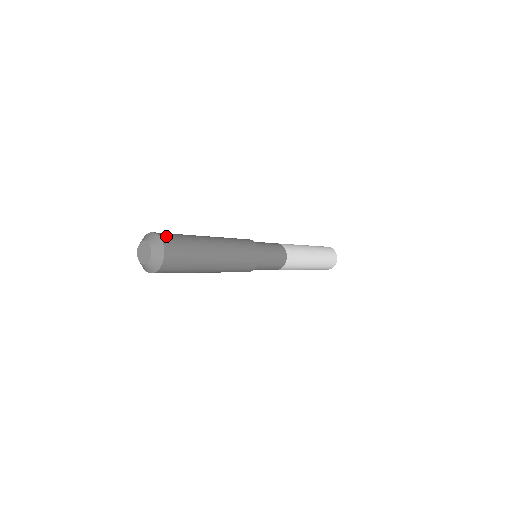
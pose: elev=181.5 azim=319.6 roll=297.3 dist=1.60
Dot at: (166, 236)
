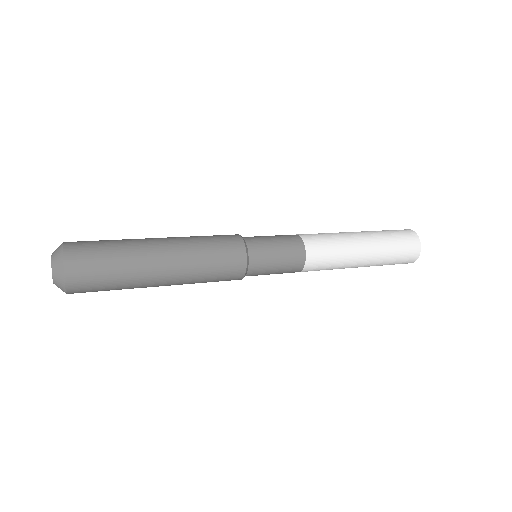
Dot at: (76, 273)
